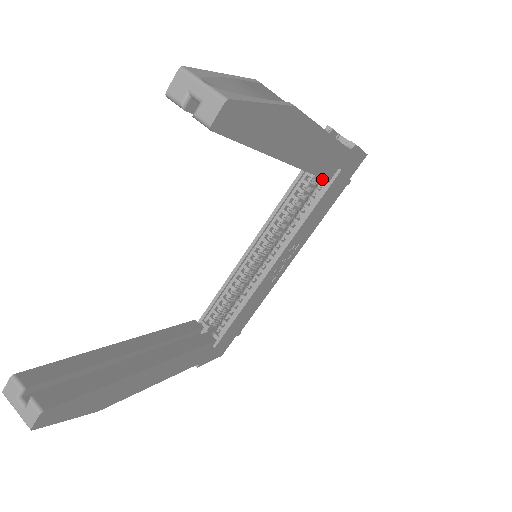
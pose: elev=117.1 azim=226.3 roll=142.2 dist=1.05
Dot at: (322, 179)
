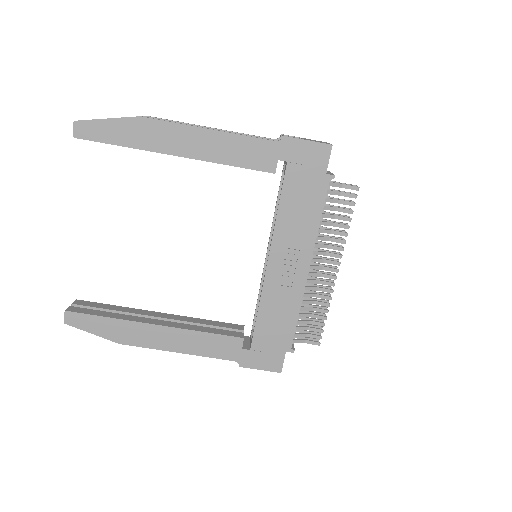
Dot at: occluded
